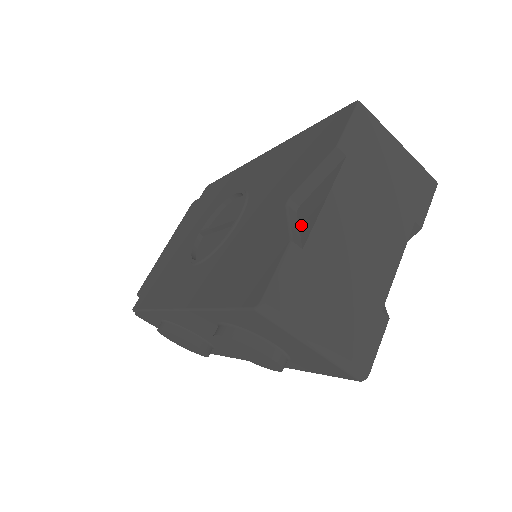
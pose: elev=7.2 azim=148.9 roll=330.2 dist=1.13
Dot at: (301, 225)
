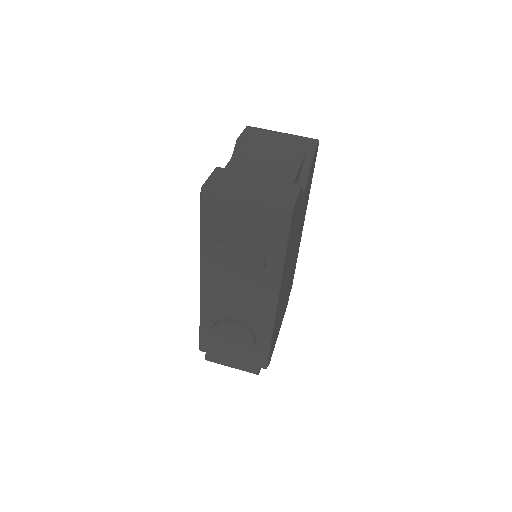
Dot at: occluded
